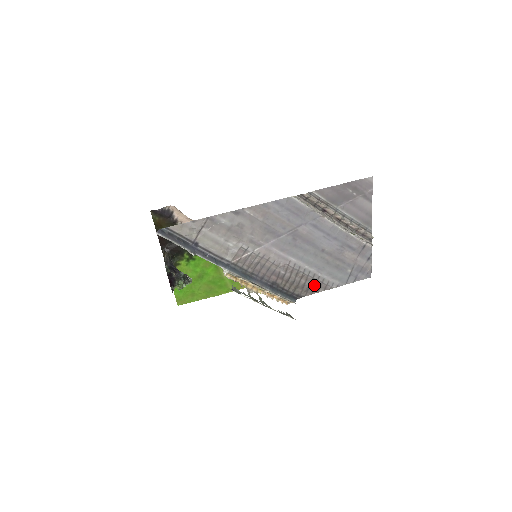
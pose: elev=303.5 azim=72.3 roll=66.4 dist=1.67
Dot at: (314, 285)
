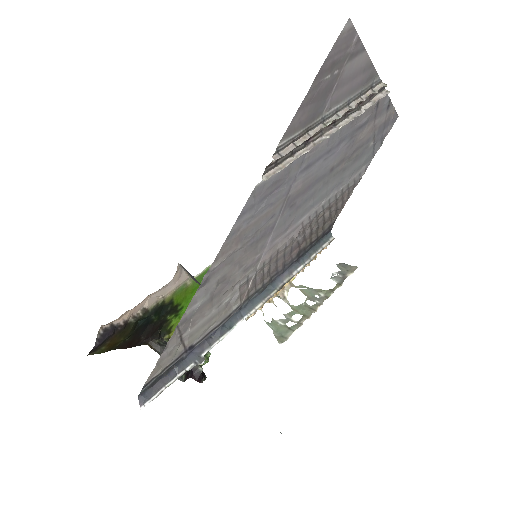
Dot at: (341, 201)
